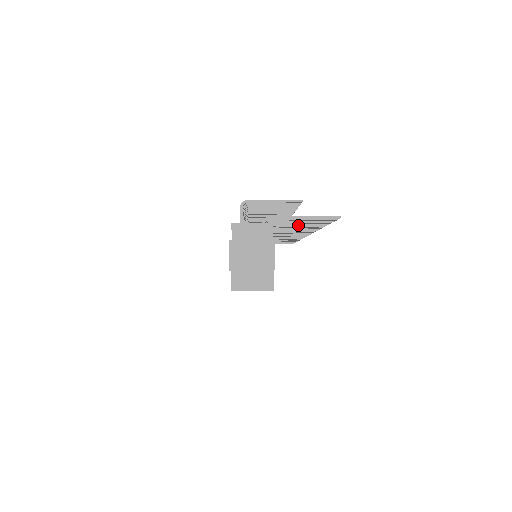
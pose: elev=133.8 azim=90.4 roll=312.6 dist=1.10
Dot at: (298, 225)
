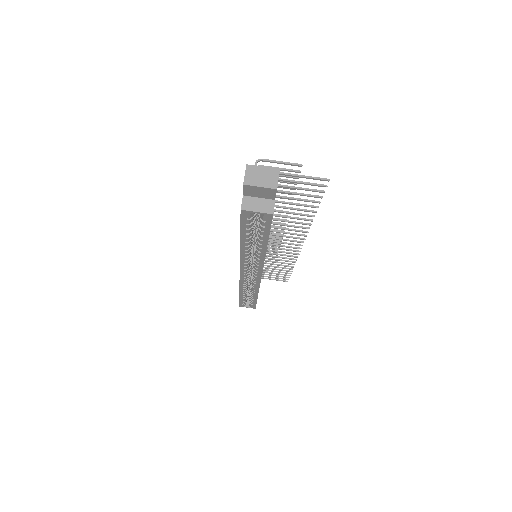
Dot at: (296, 204)
